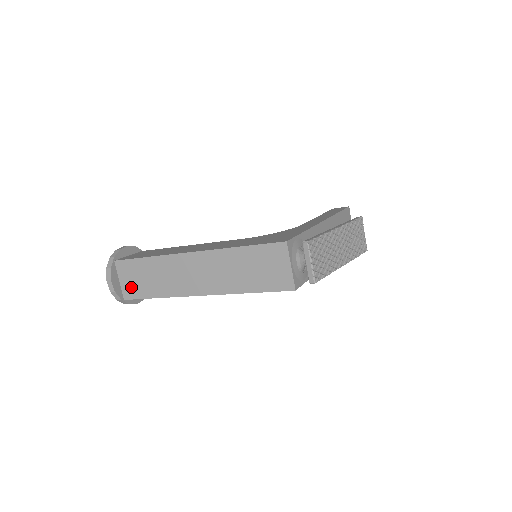
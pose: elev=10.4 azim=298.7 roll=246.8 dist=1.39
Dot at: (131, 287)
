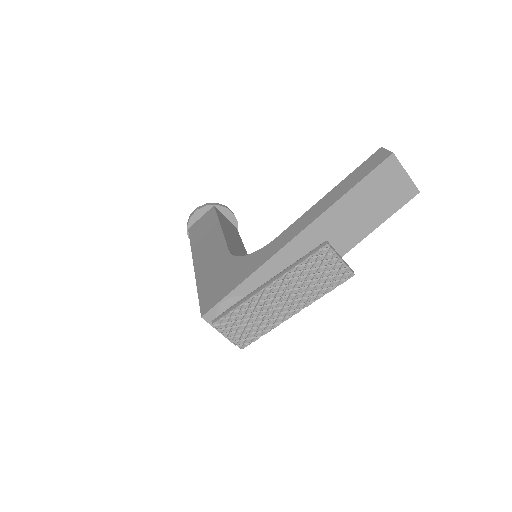
Dot at: occluded
